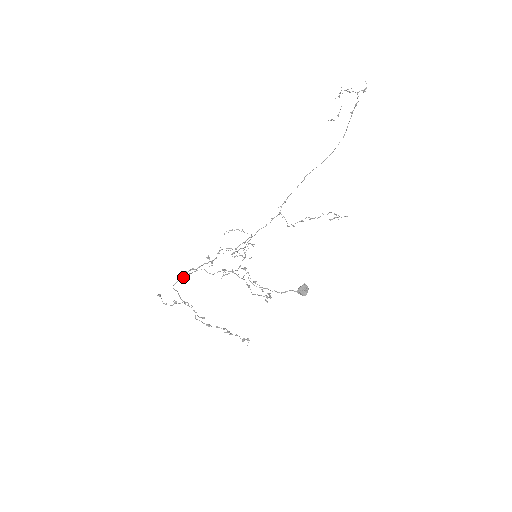
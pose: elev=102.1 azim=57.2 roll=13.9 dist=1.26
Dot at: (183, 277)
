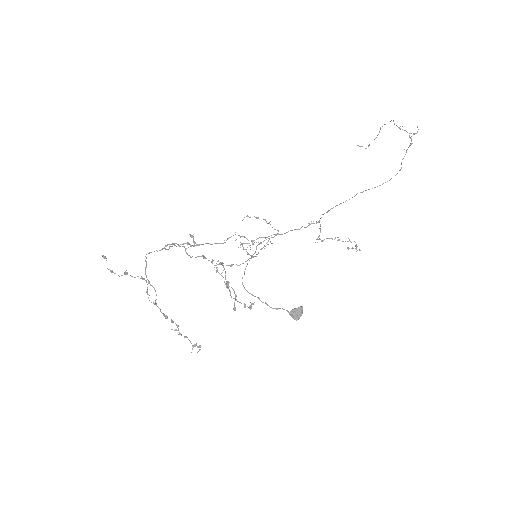
Dot at: (163, 248)
